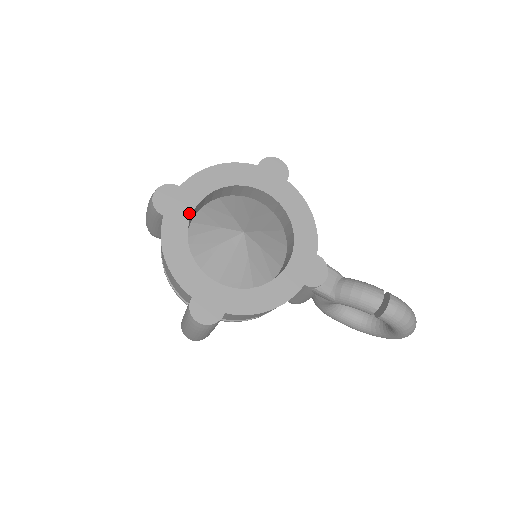
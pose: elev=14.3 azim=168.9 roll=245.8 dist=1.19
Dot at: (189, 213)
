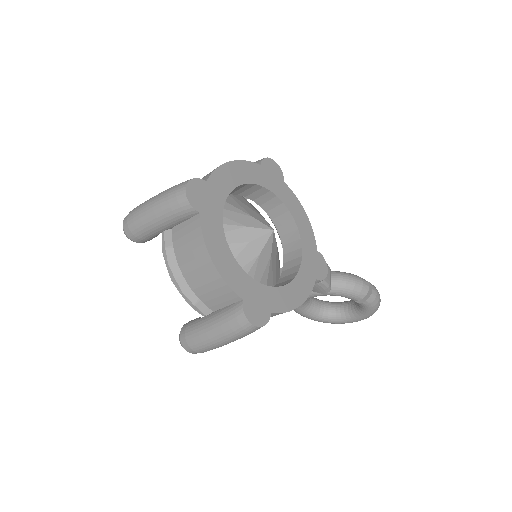
Dot at: (221, 211)
